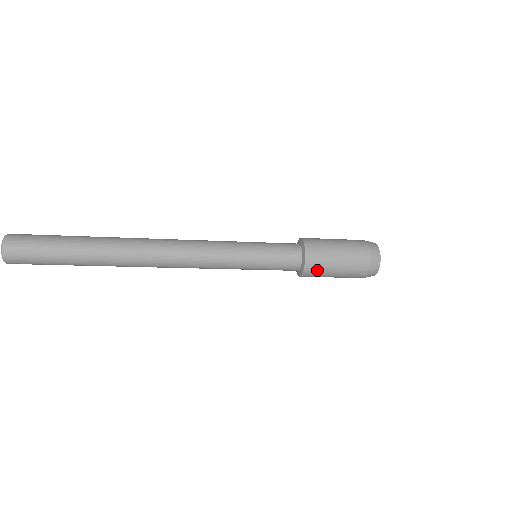
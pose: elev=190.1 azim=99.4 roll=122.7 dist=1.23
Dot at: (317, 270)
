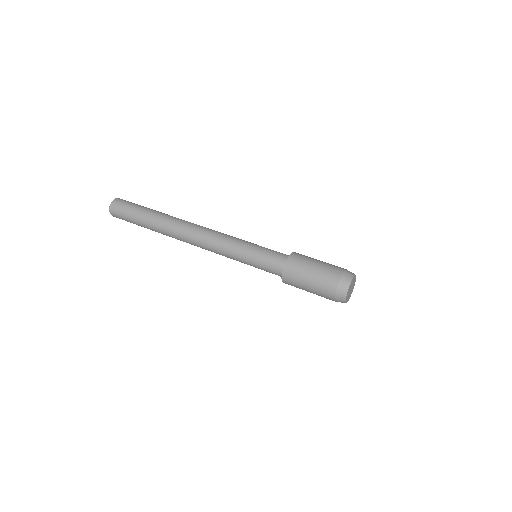
Dot at: (292, 280)
